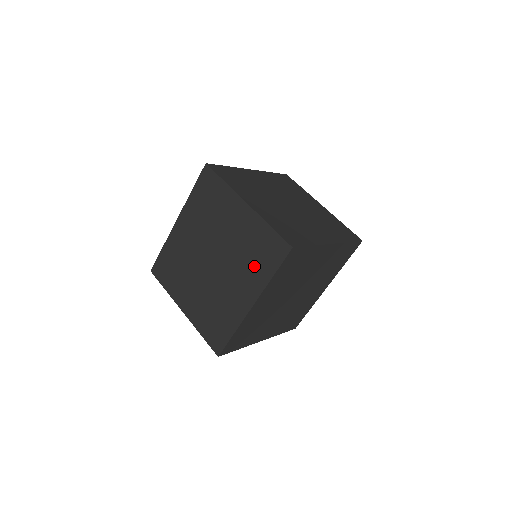
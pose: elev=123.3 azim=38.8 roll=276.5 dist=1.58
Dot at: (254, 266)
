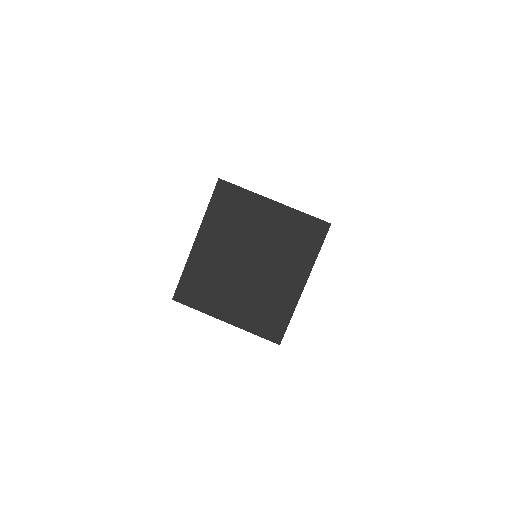
Dot at: (298, 251)
